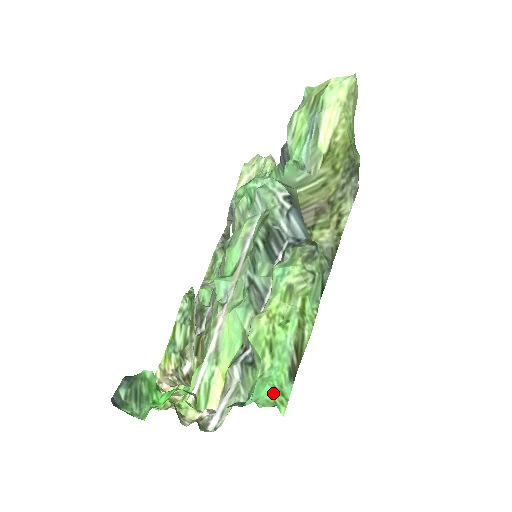
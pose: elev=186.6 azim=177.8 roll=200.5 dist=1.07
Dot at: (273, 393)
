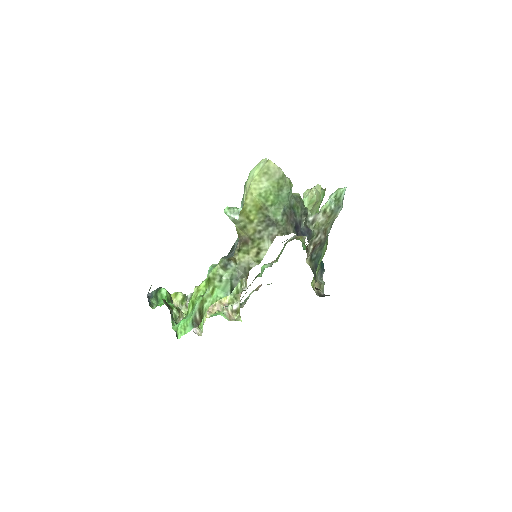
Dot at: (180, 326)
